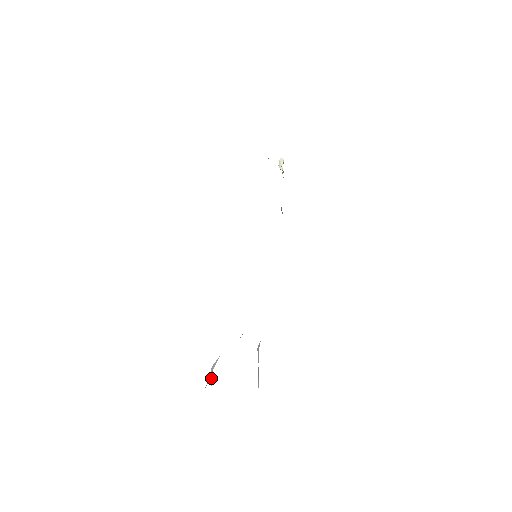
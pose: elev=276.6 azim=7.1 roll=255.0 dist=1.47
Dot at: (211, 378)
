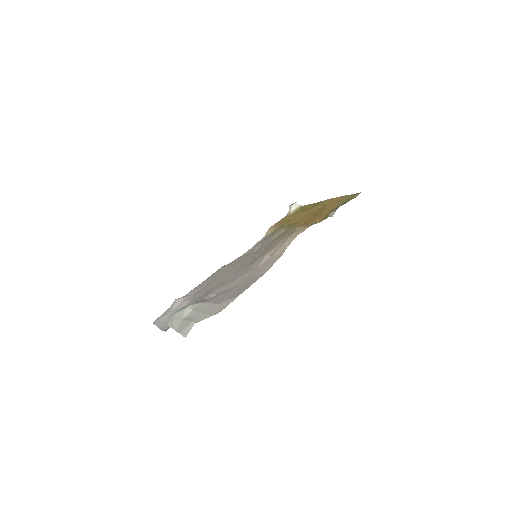
Dot at: (186, 313)
